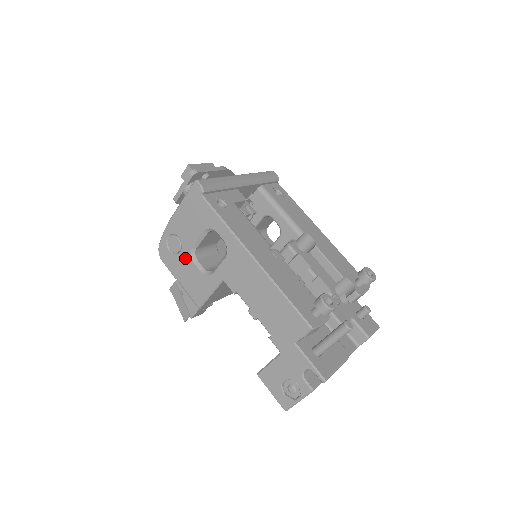
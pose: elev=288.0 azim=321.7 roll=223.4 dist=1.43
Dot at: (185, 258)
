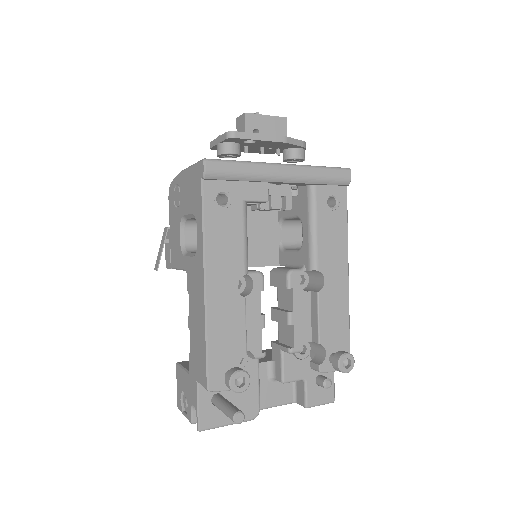
Dot at: (178, 218)
